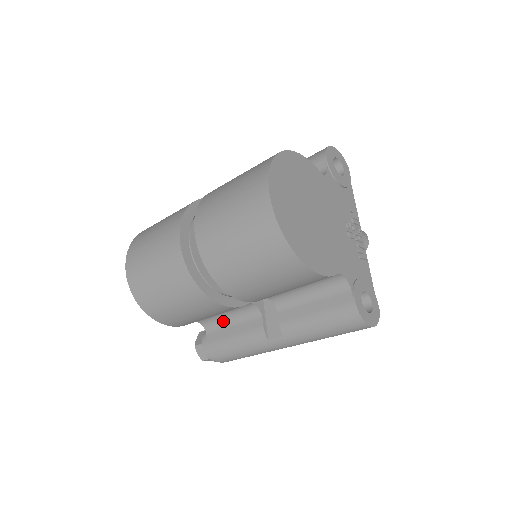
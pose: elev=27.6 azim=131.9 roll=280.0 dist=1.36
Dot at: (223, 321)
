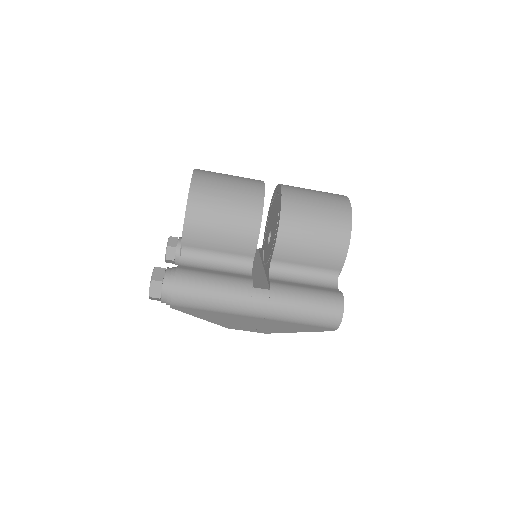
Dot at: (207, 265)
